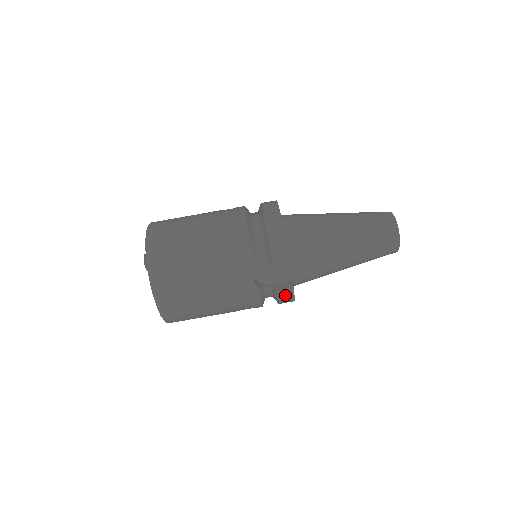
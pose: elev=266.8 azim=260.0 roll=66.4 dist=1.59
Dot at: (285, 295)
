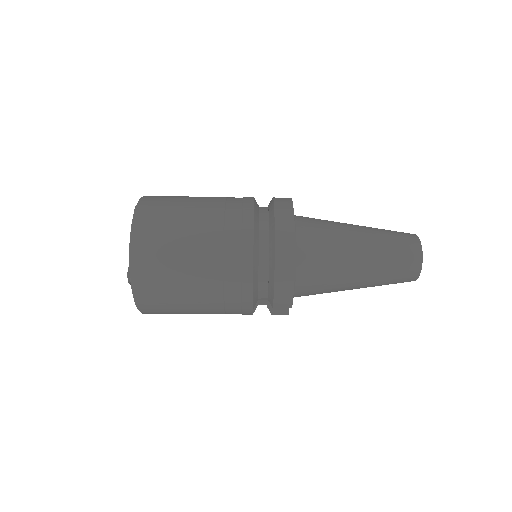
Dot at: occluded
